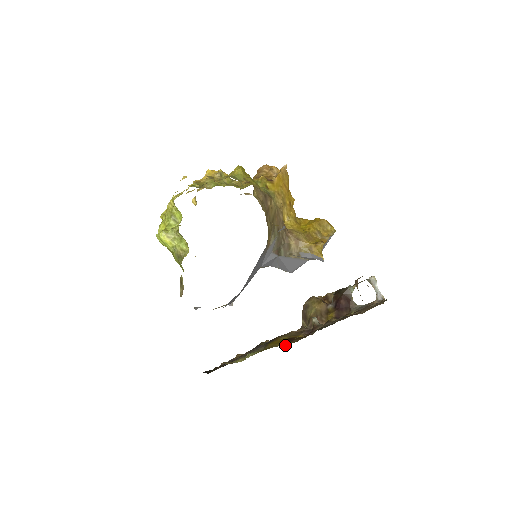
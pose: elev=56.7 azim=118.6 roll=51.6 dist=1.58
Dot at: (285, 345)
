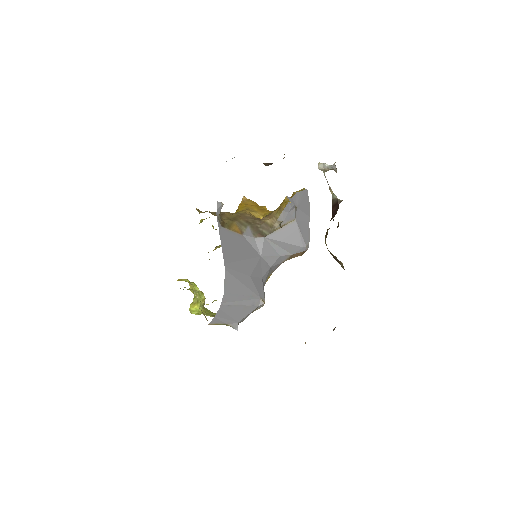
Dot at: occluded
